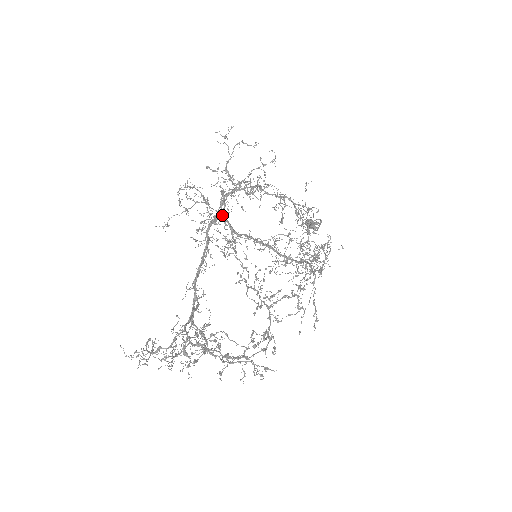
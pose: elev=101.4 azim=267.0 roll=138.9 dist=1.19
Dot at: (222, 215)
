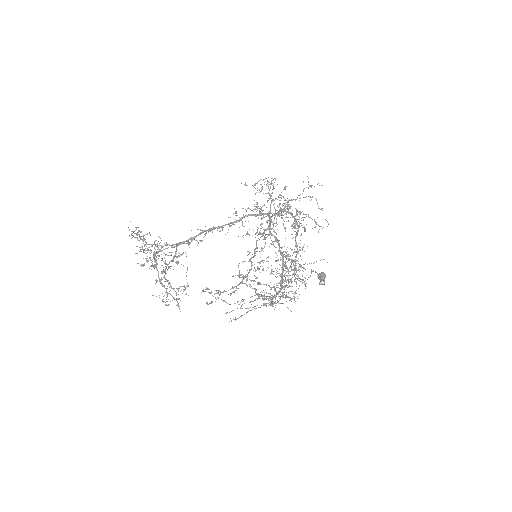
Dot at: (270, 216)
